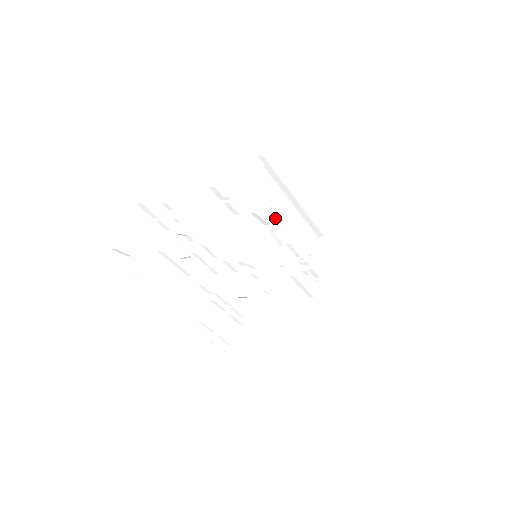
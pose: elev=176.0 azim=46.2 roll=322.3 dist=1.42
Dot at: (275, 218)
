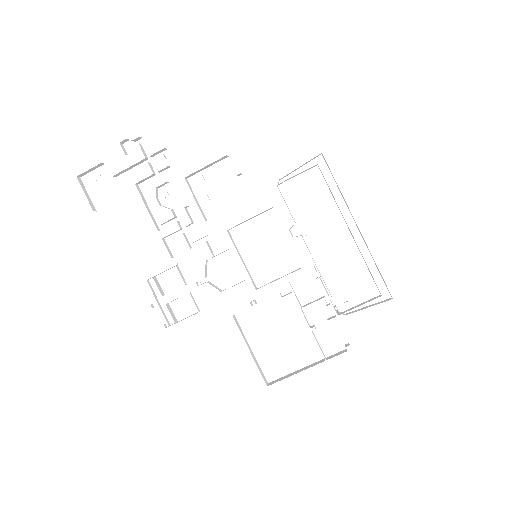
Dot at: (317, 235)
